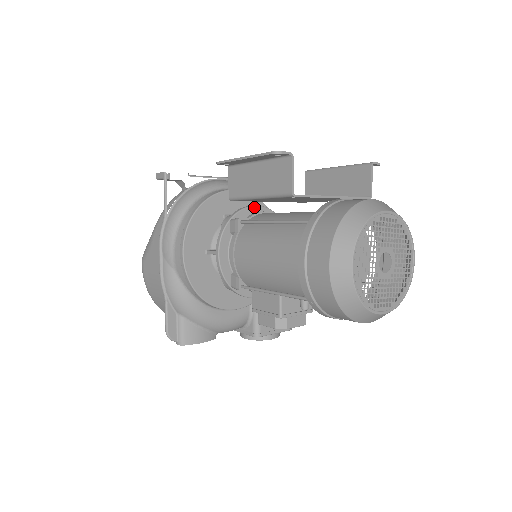
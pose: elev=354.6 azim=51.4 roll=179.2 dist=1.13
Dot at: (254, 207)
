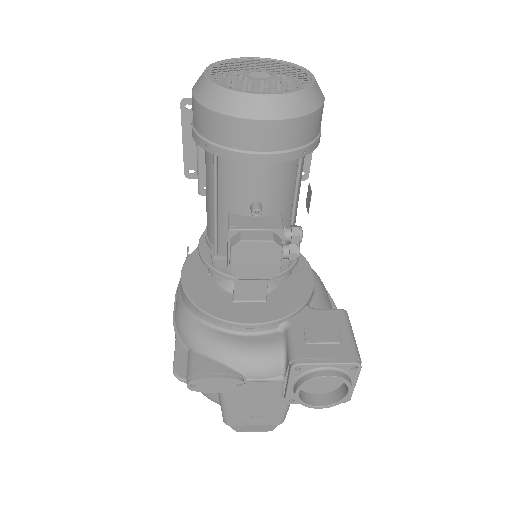
Dot at: occluded
